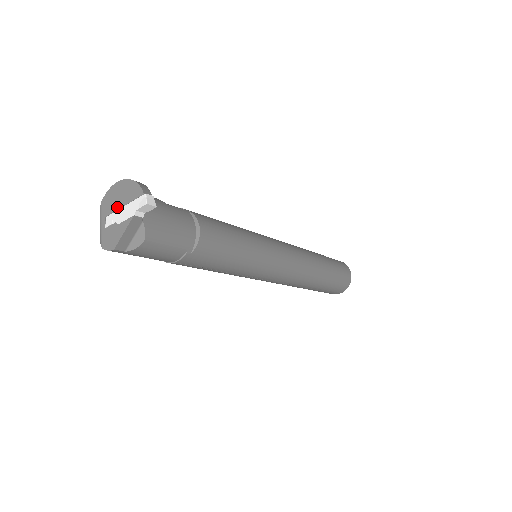
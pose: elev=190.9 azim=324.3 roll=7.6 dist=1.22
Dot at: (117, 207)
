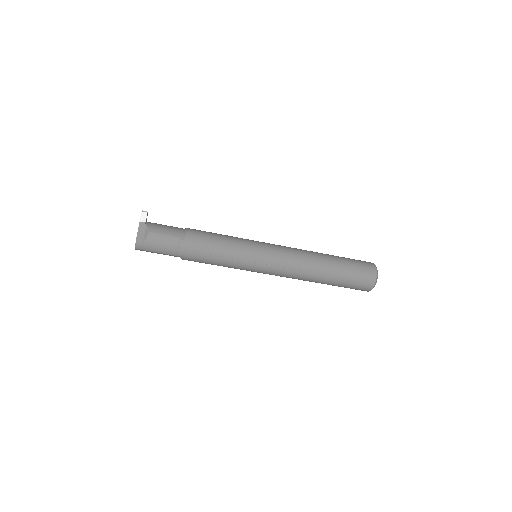
Dot at: occluded
